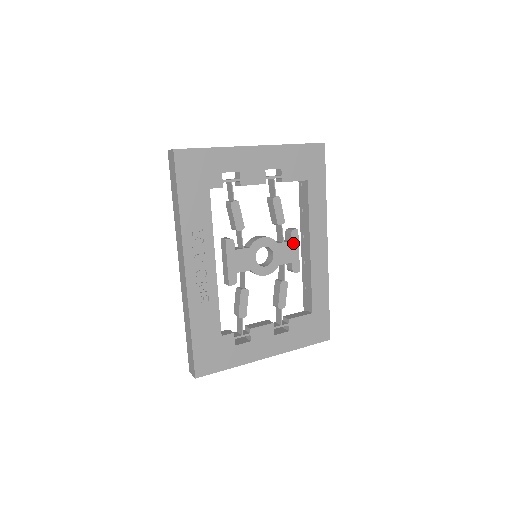
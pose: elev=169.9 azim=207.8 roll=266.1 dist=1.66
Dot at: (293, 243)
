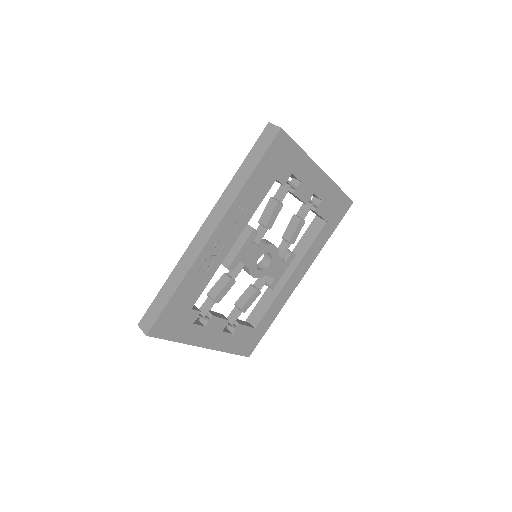
Dot at: (286, 264)
